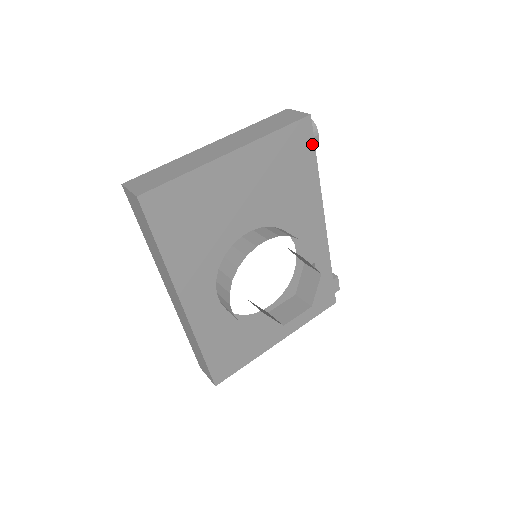
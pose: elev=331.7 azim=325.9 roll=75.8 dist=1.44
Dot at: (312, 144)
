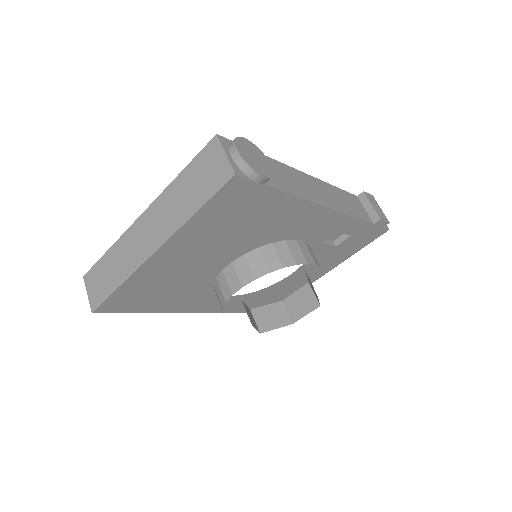
Dot at: (260, 187)
